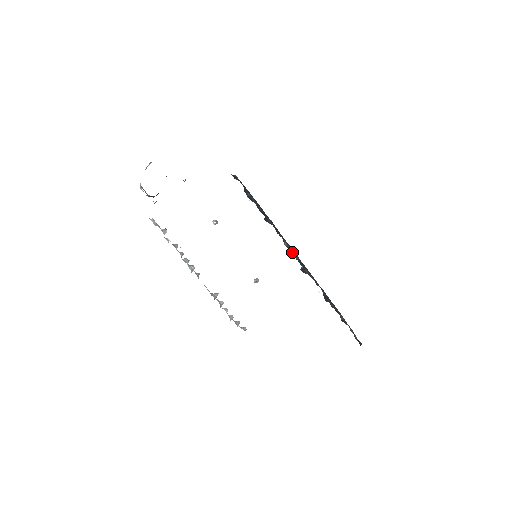
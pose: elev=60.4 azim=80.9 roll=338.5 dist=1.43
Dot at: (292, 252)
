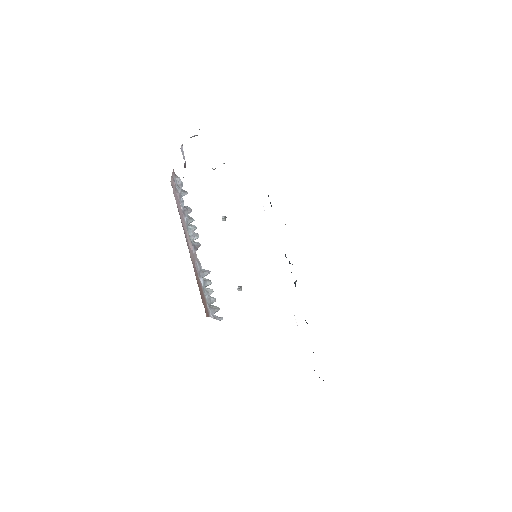
Dot at: (292, 264)
